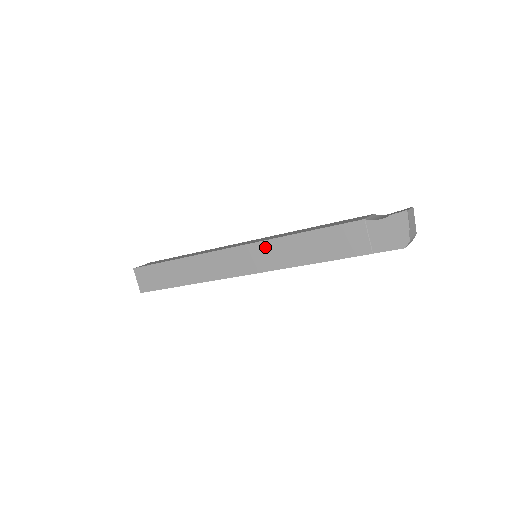
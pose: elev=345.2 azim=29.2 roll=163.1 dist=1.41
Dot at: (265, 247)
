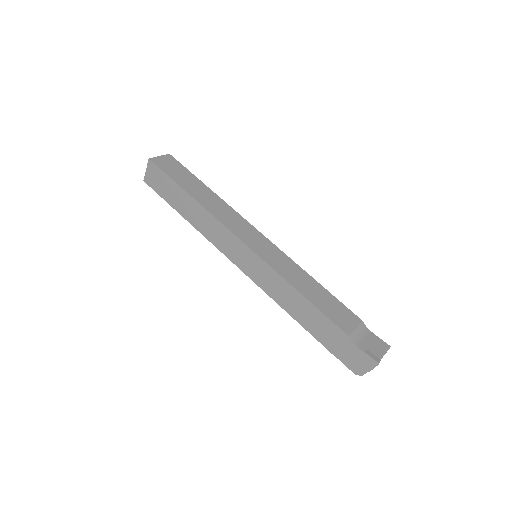
Dot at: (266, 269)
